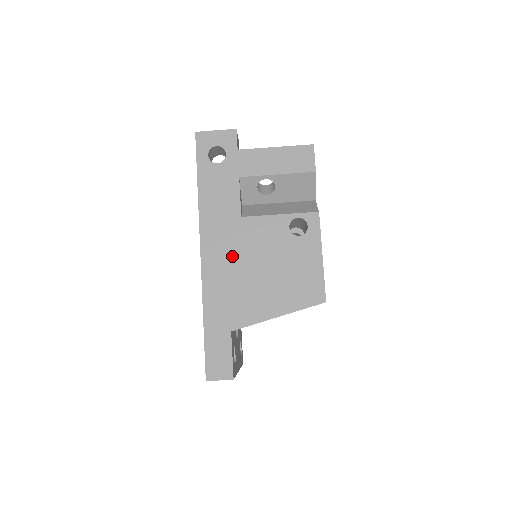
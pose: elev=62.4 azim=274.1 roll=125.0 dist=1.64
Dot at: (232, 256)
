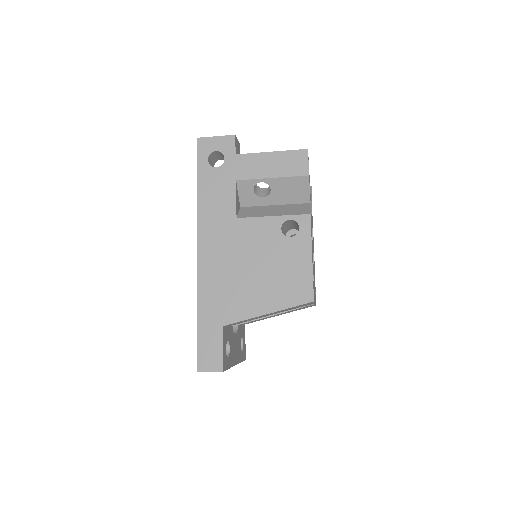
Dot at: (226, 255)
